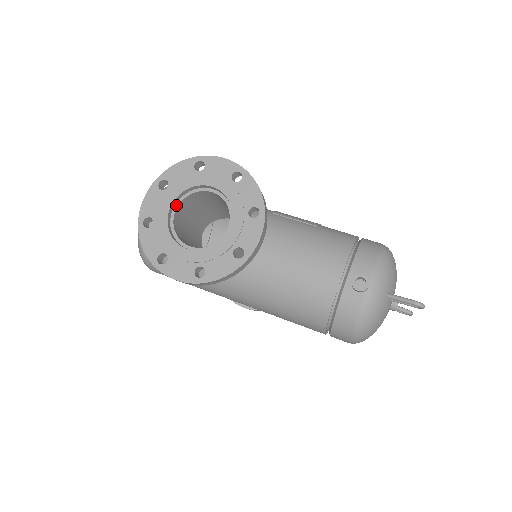
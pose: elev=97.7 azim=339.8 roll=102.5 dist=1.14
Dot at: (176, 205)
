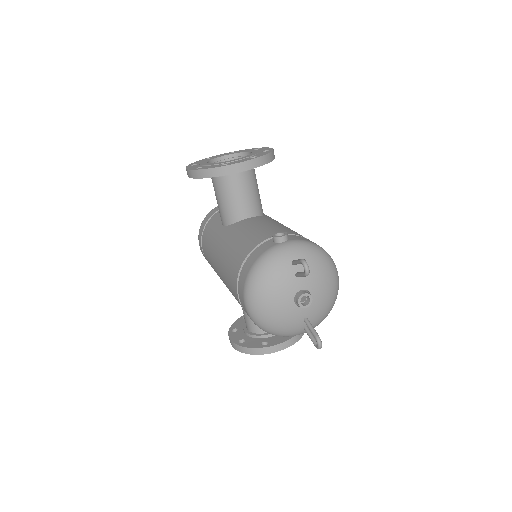
Dot at: (228, 158)
